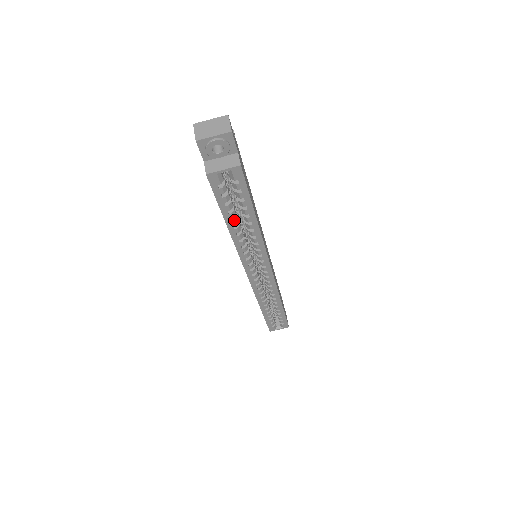
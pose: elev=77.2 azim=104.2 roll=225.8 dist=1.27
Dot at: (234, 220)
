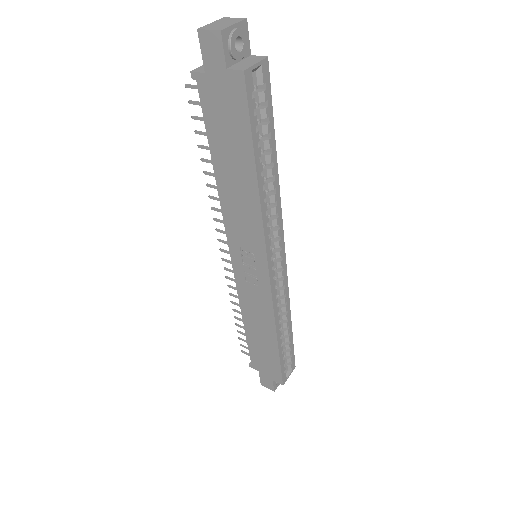
Dot at: (261, 161)
